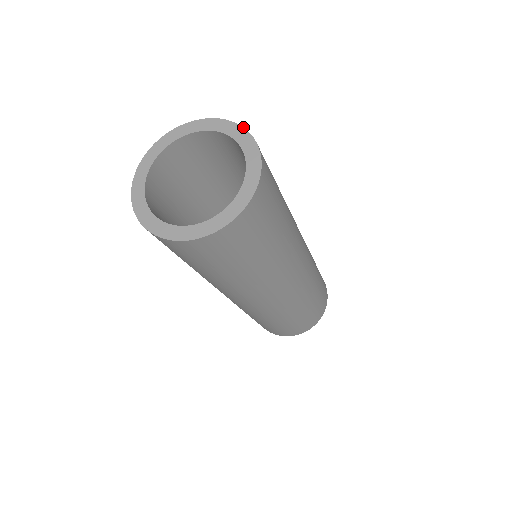
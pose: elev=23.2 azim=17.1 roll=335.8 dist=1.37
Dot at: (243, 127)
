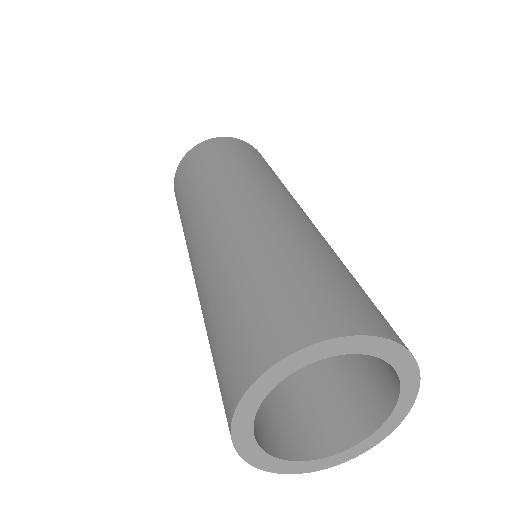
Dot at: (405, 348)
